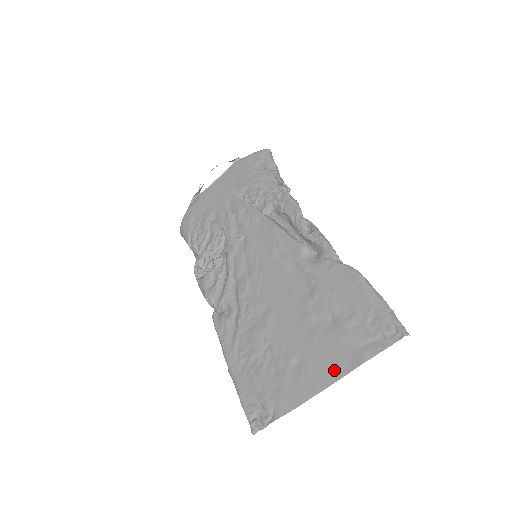
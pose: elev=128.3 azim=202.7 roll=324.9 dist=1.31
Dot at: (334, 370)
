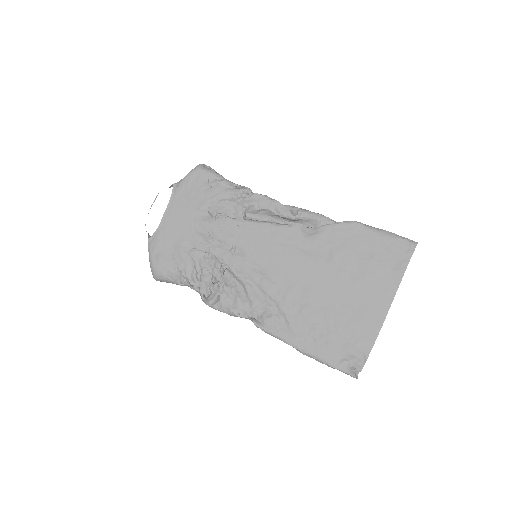
Dot at: (386, 296)
